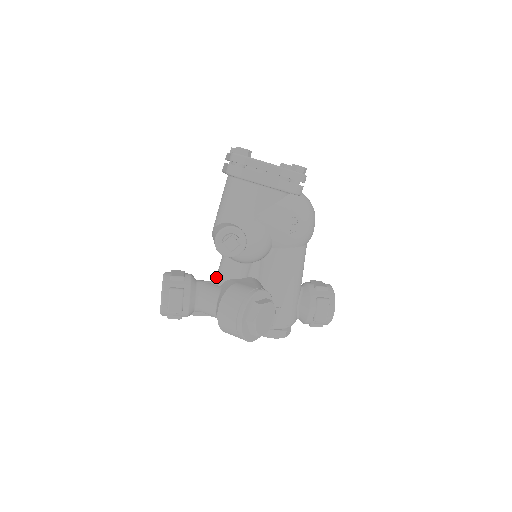
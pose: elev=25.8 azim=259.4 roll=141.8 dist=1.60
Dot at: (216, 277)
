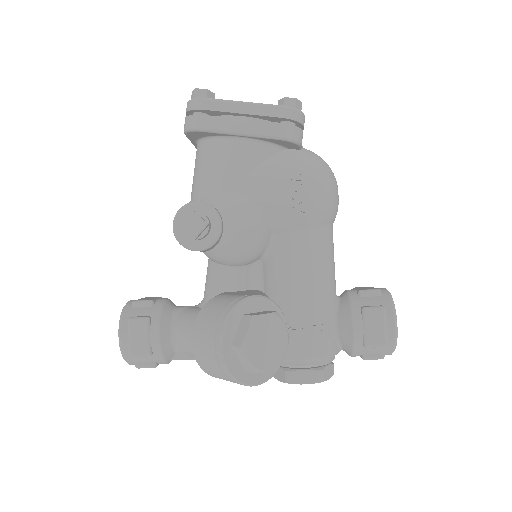
Dot at: occluded
